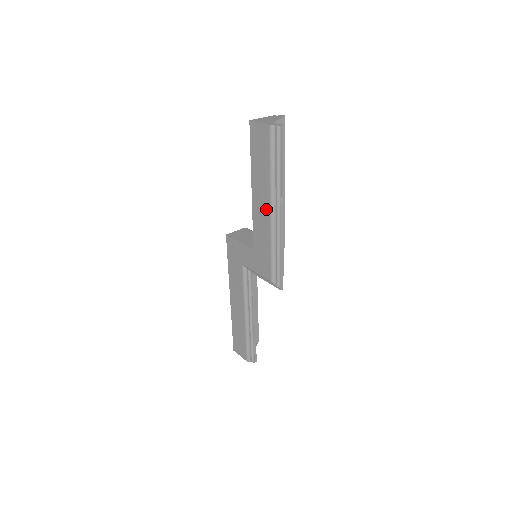
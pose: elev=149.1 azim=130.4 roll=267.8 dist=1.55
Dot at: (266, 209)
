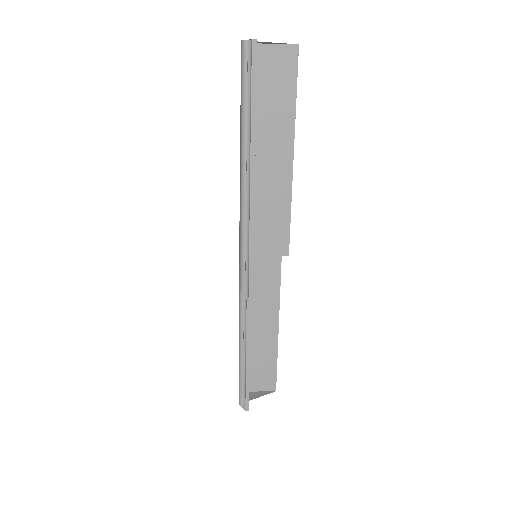
Dot at: (240, 175)
